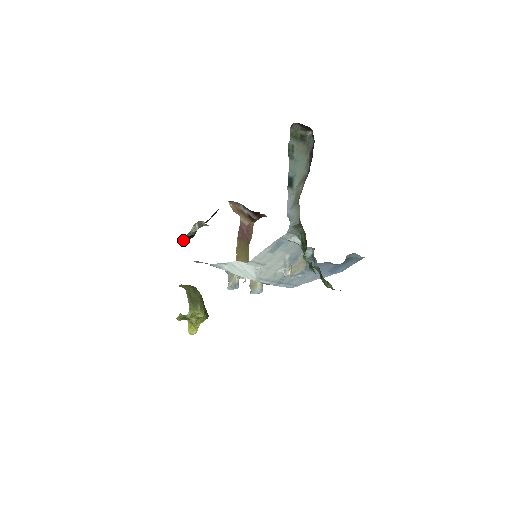
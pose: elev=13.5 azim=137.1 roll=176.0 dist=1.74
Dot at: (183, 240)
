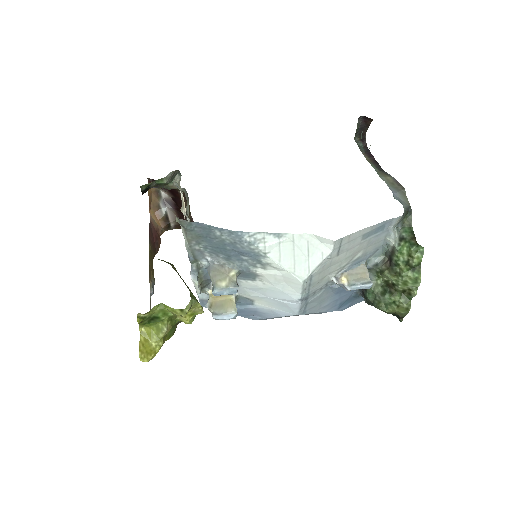
Dot at: (141, 187)
